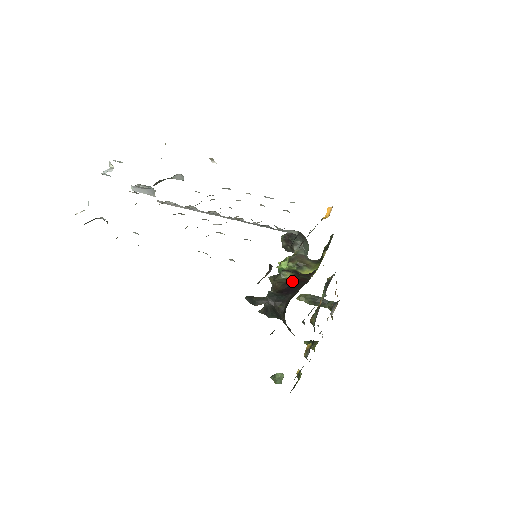
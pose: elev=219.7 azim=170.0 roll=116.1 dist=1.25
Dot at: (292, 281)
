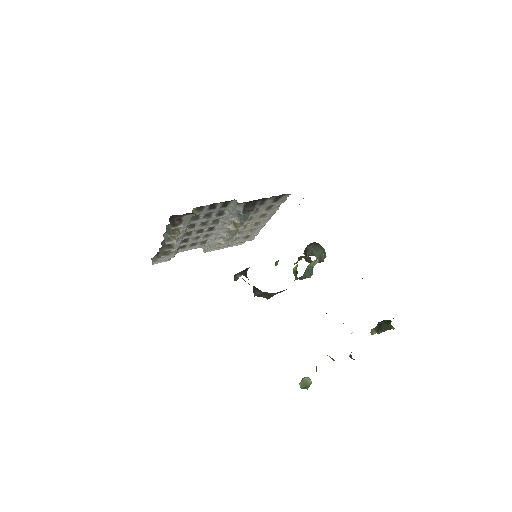
Dot at: occluded
